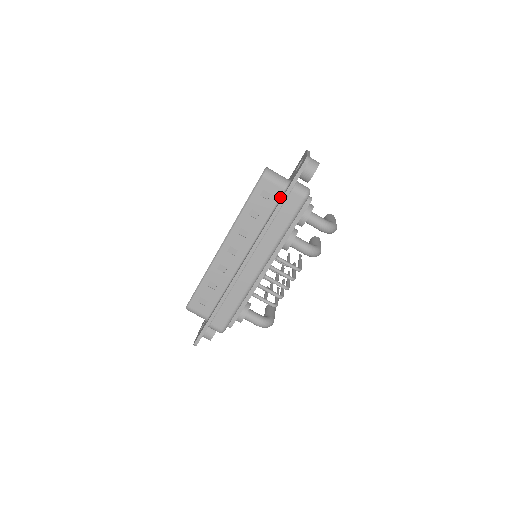
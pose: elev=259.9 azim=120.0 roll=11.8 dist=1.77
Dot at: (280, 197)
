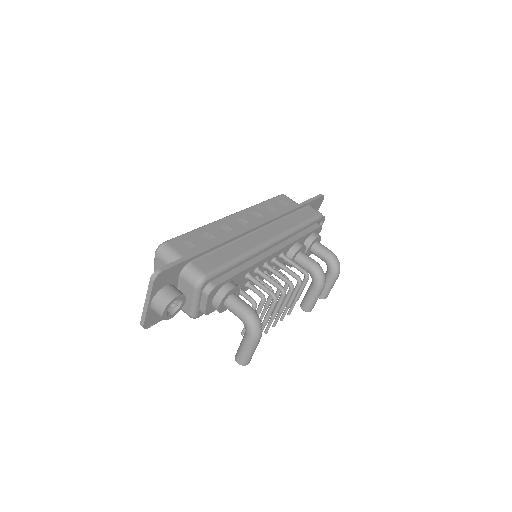
Dot at: occluded
